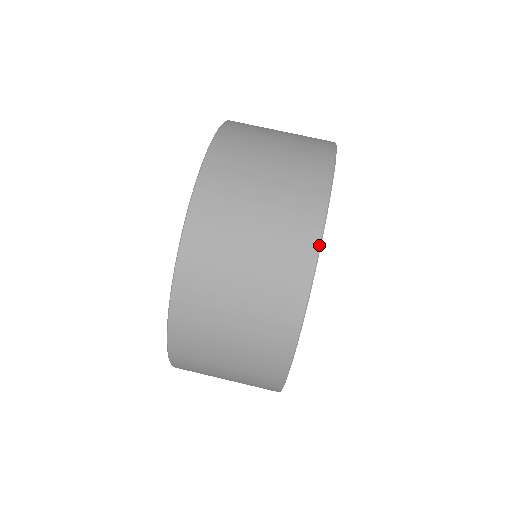
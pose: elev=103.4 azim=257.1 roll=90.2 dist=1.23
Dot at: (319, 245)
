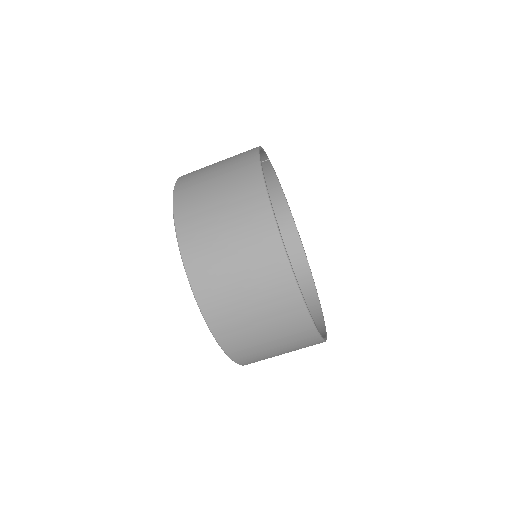
Dot at: occluded
